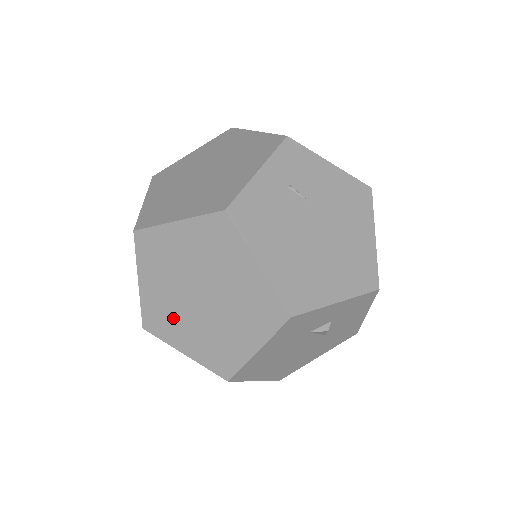
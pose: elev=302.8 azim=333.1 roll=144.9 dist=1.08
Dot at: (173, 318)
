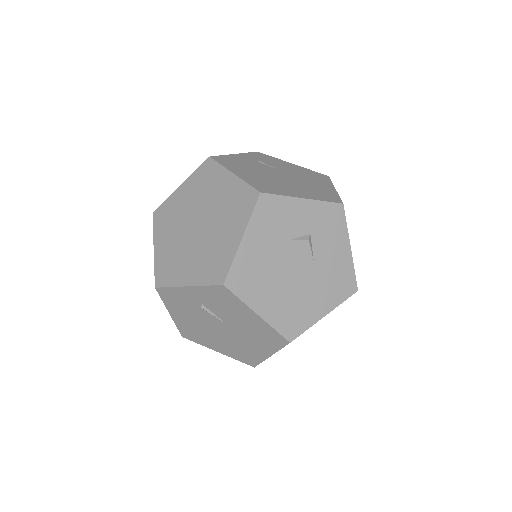
Dot at: (178, 259)
